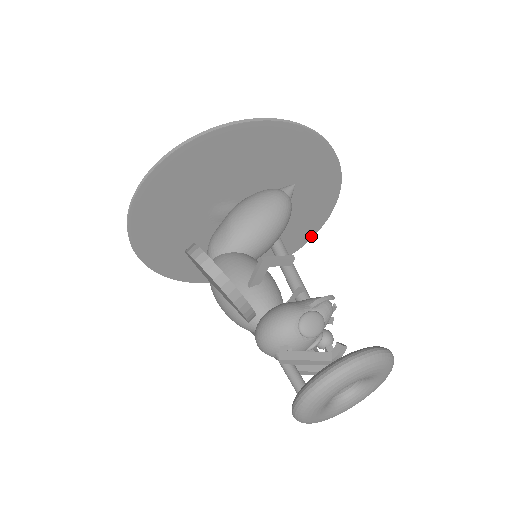
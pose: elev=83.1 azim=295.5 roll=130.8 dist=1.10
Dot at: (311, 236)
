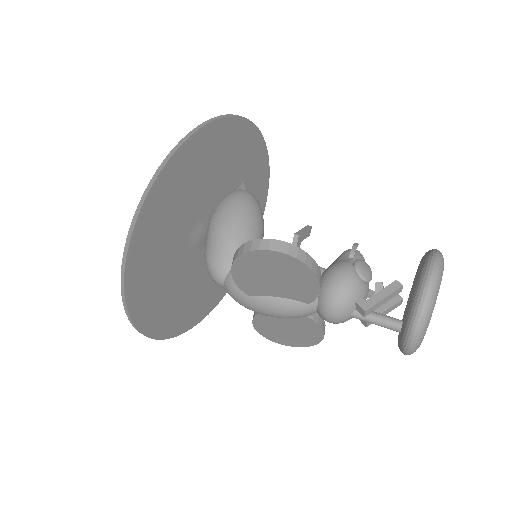
Dot at: occluded
